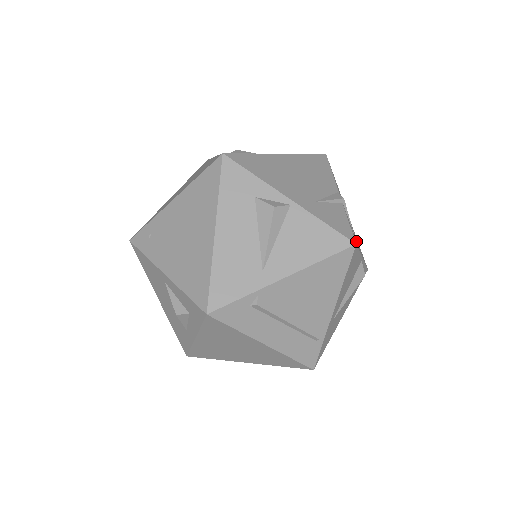
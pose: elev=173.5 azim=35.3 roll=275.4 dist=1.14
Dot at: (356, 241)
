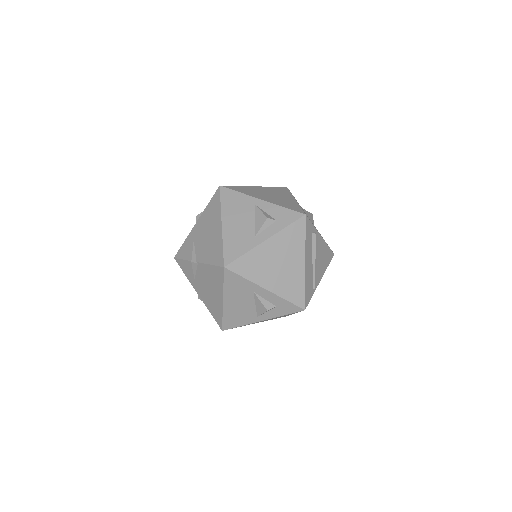
Dot at: occluded
